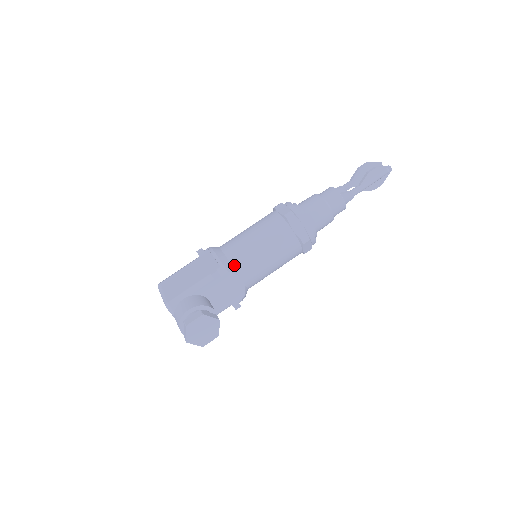
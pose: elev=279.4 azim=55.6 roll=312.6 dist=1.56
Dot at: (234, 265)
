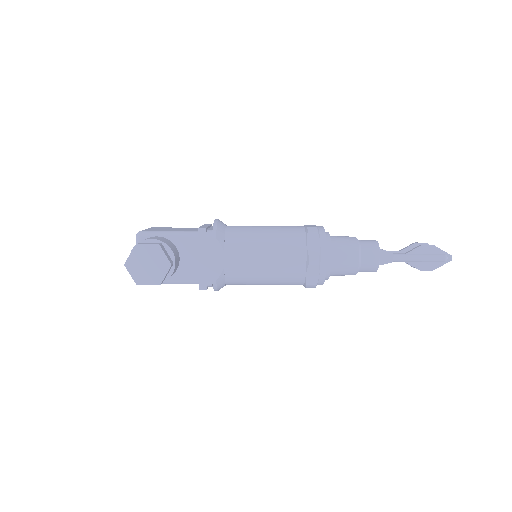
Dot at: (227, 239)
